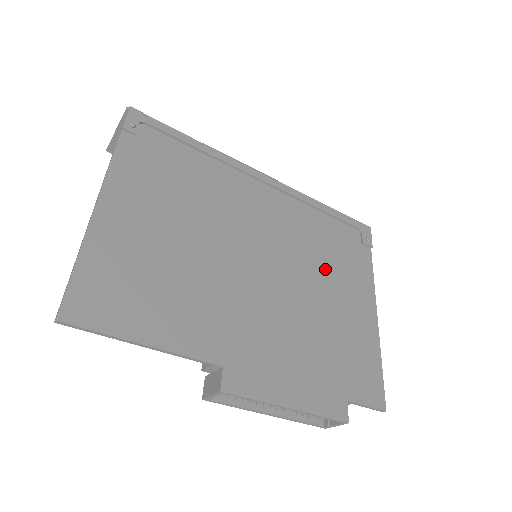
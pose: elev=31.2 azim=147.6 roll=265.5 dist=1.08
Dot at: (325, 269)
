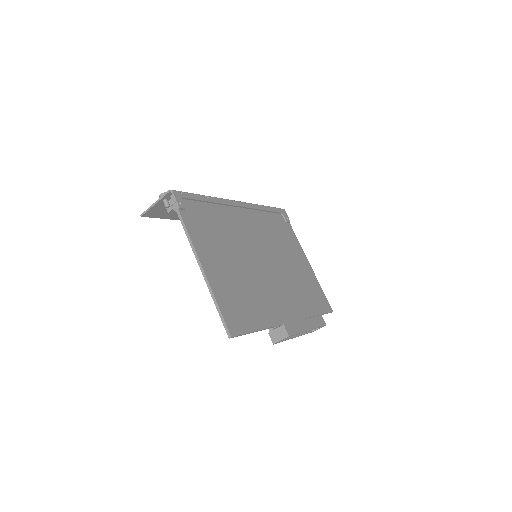
Dot at: (283, 248)
